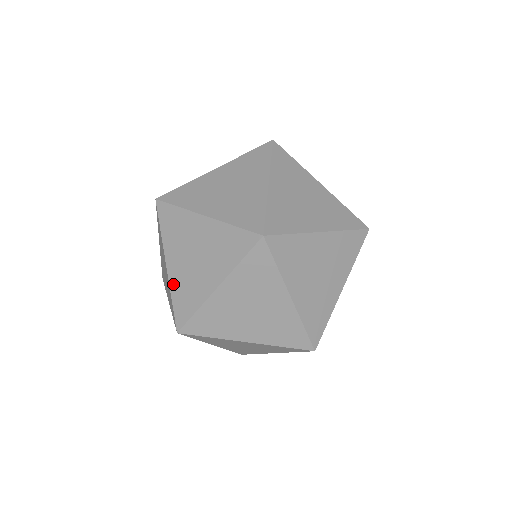
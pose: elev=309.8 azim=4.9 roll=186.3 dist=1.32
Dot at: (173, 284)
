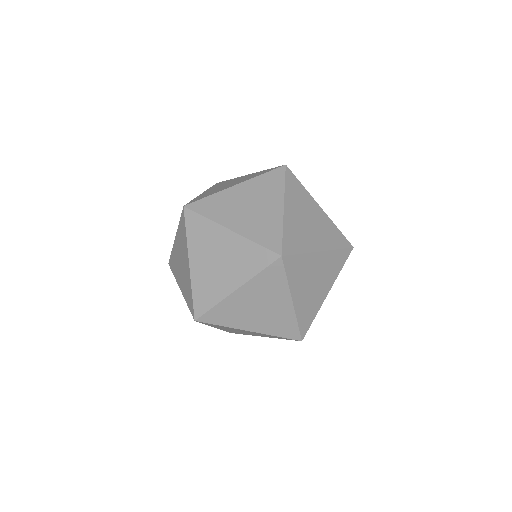
Dot at: occluded
